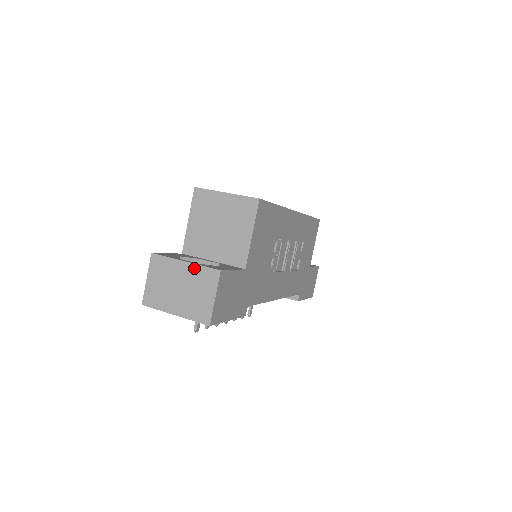
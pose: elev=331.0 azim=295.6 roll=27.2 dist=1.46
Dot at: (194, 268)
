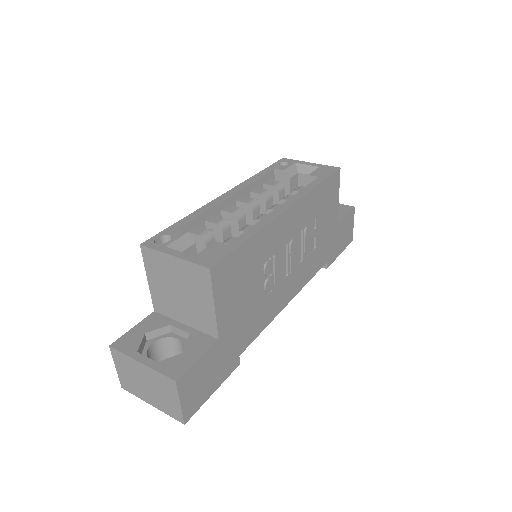
Dot at: (151, 371)
